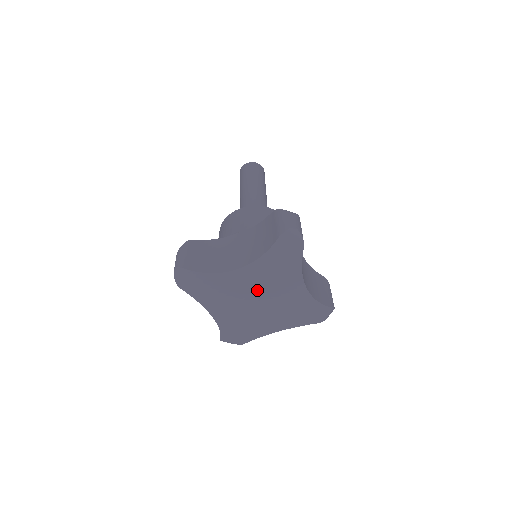
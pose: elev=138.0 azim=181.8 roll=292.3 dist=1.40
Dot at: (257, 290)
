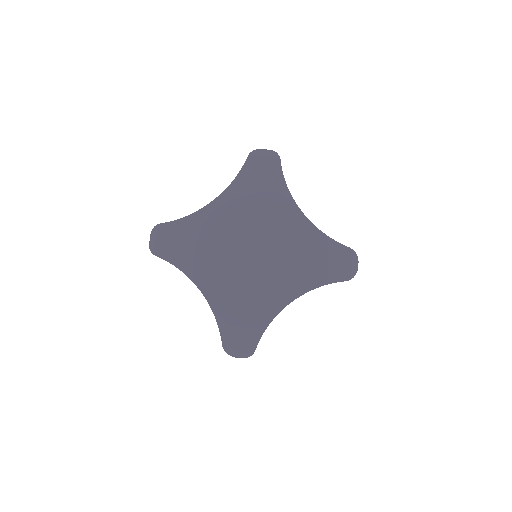
Dot at: (242, 224)
